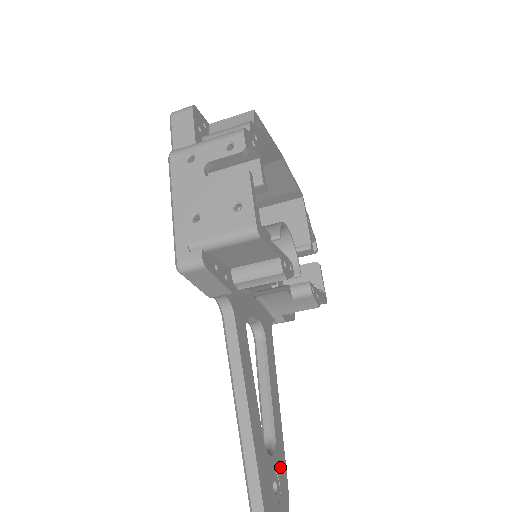
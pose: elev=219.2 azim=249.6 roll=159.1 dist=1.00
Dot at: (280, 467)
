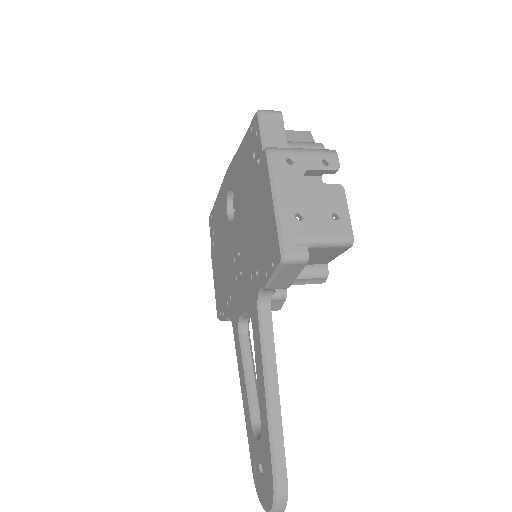
Dot at: occluded
